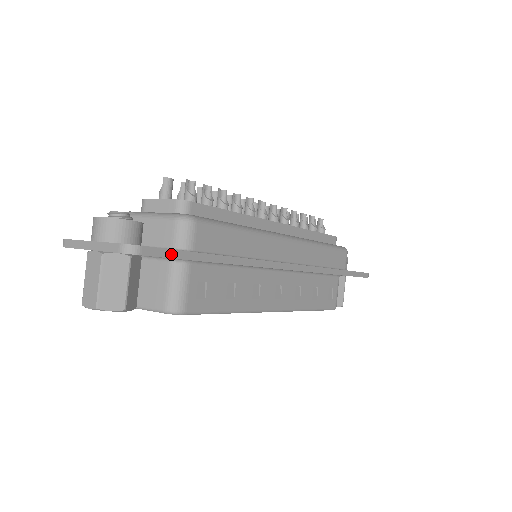
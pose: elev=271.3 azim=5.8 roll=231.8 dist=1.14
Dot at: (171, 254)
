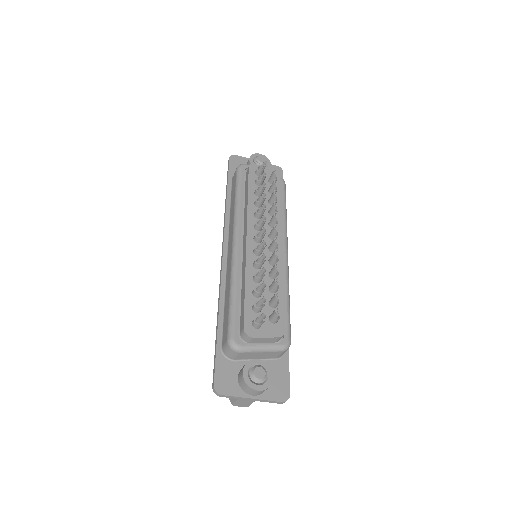
Dot at: (288, 373)
